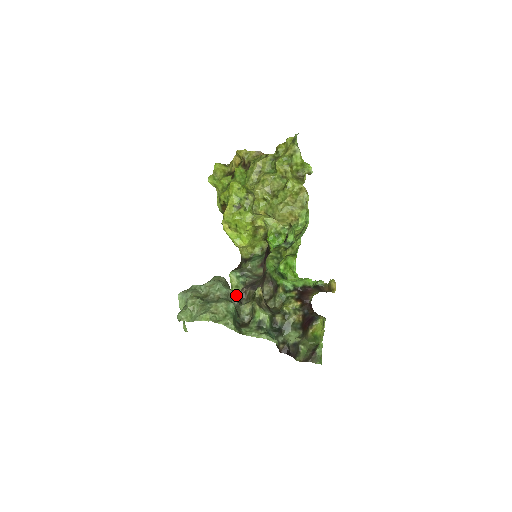
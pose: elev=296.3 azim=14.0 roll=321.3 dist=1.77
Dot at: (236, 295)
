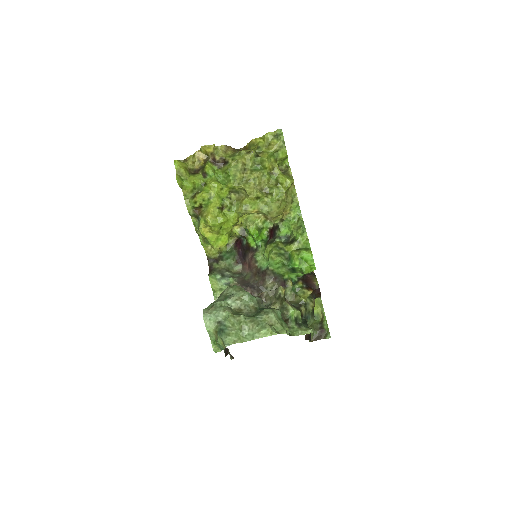
Dot at: (261, 300)
